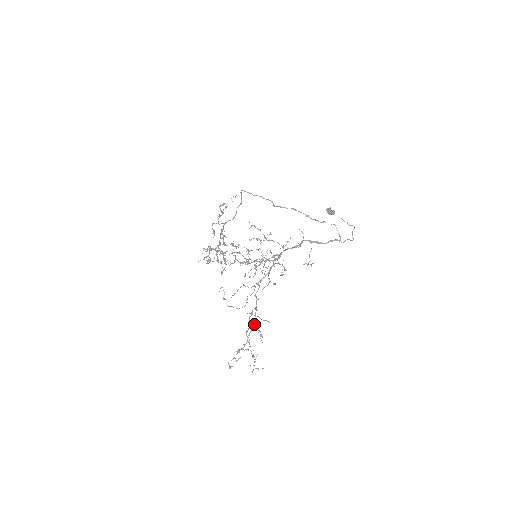
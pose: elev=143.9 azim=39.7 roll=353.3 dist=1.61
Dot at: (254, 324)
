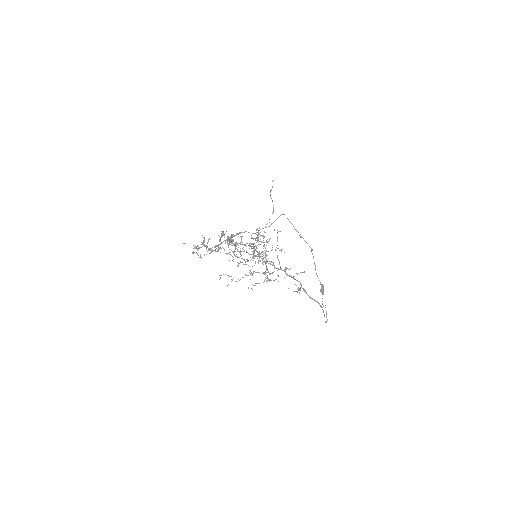
Dot at: occluded
